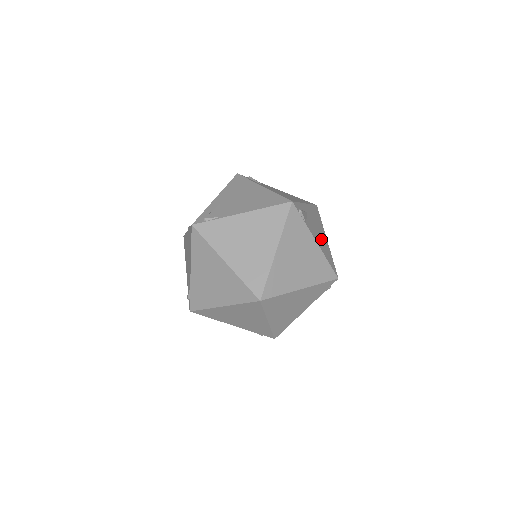
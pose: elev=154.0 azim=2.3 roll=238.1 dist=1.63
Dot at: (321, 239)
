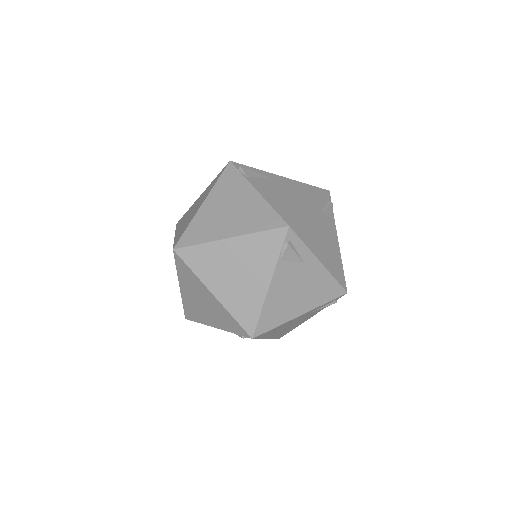
Dot at: (288, 298)
